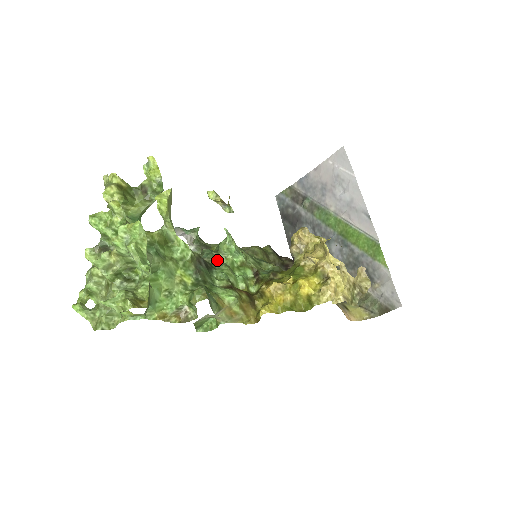
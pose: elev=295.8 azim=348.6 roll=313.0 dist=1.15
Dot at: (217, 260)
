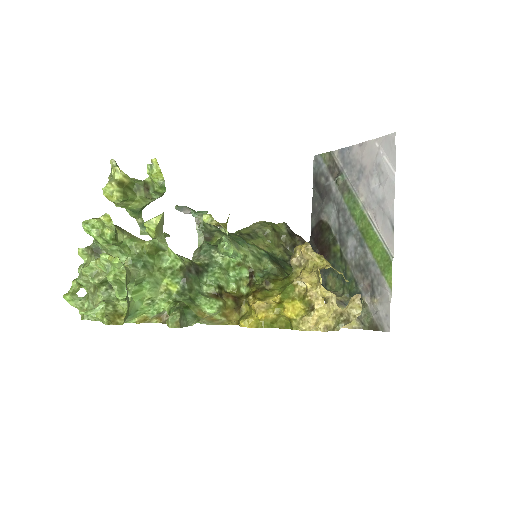
Dot at: (213, 259)
